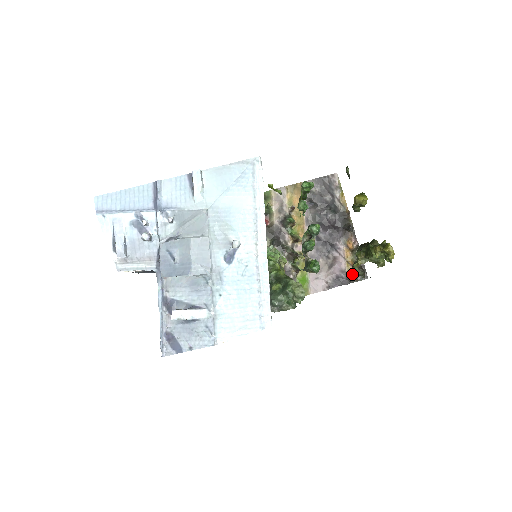
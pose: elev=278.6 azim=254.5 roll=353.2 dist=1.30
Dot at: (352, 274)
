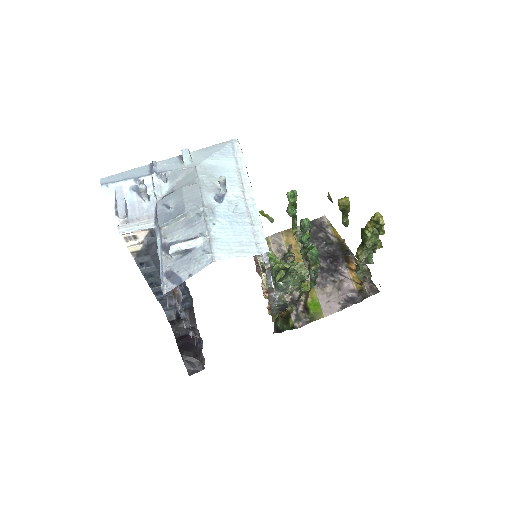
Dot at: (357, 271)
